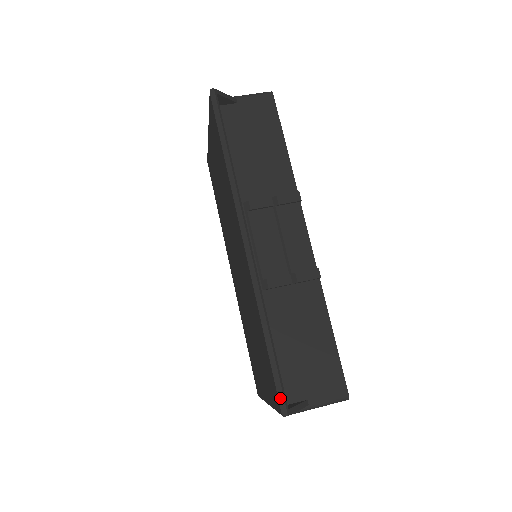
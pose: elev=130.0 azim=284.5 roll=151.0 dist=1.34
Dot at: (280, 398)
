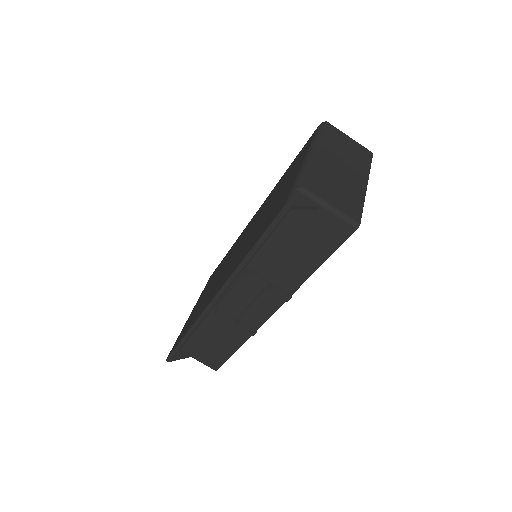
Dot at: (170, 356)
